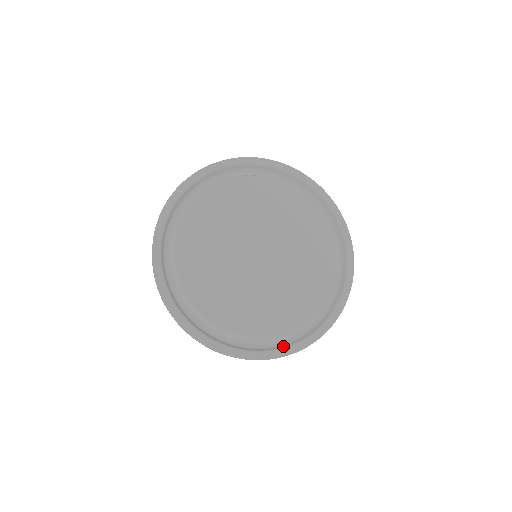
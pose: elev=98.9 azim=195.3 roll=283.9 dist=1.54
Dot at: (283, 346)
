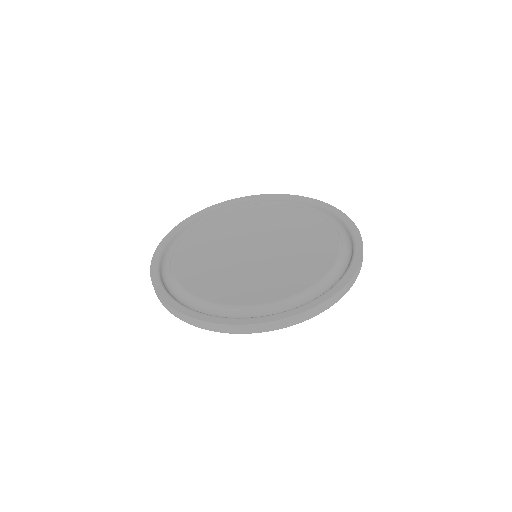
Dot at: (337, 282)
